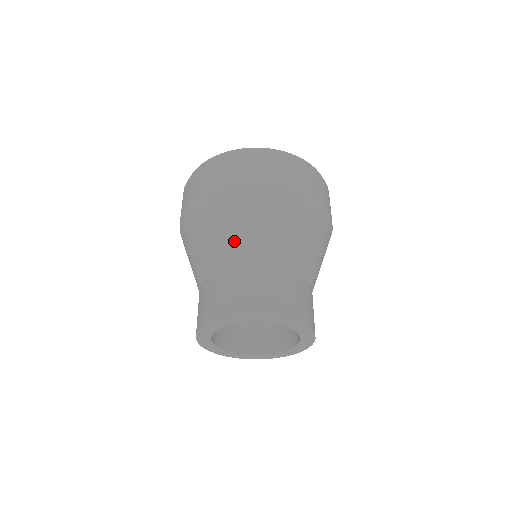
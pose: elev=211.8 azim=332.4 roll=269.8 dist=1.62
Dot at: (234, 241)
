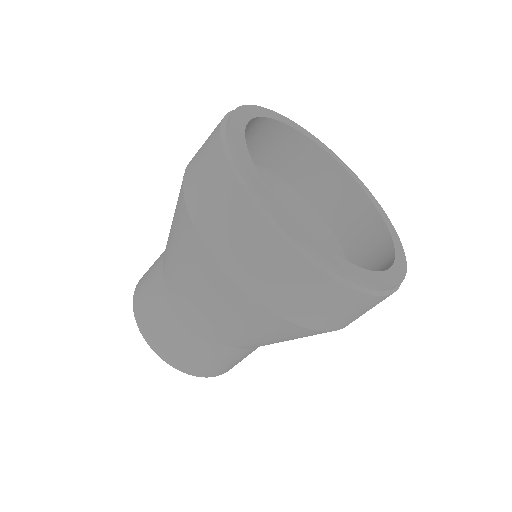
Dot at: (201, 311)
